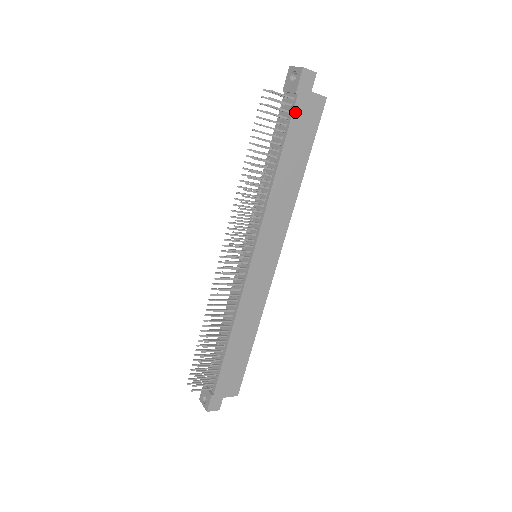
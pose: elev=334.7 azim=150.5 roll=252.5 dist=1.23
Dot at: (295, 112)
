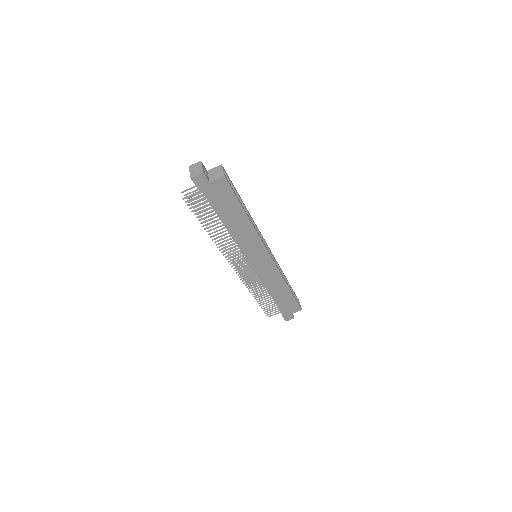
Dot at: (209, 198)
